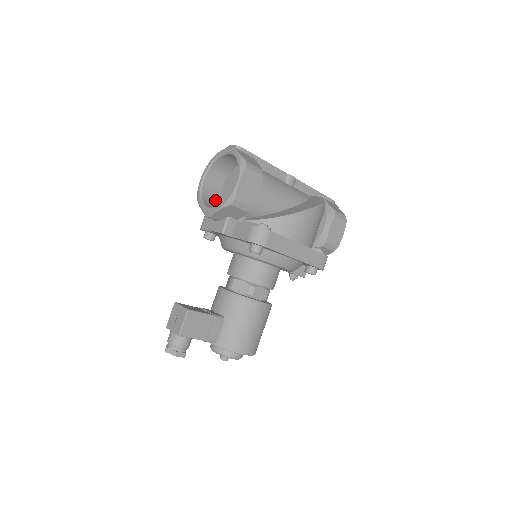
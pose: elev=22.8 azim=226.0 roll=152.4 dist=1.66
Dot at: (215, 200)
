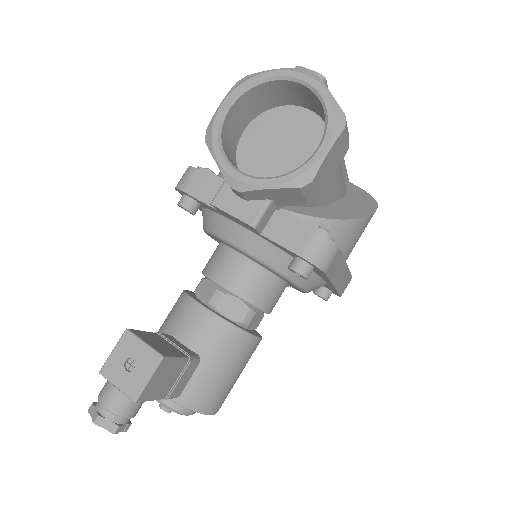
Dot at: (232, 152)
